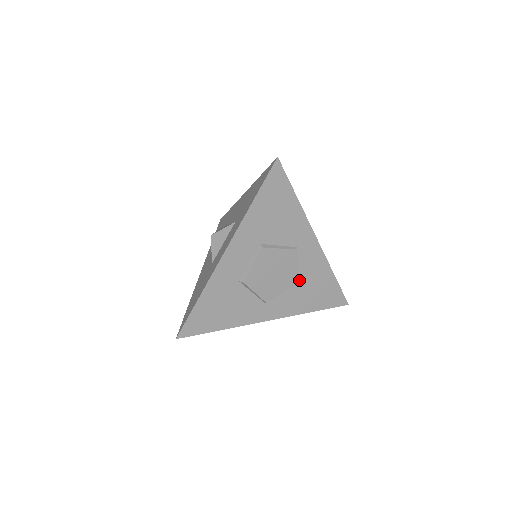
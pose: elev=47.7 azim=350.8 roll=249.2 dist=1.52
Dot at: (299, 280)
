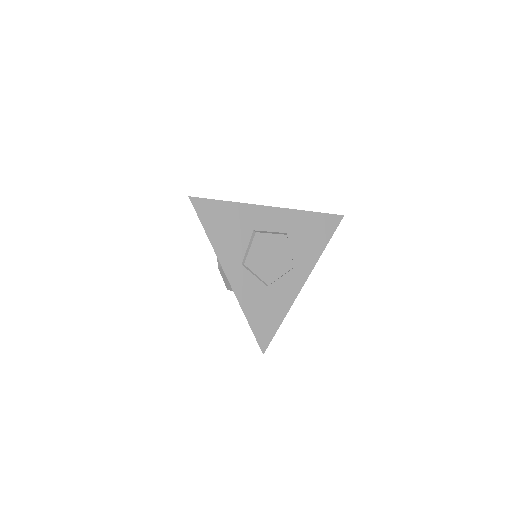
Dot at: (270, 286)
